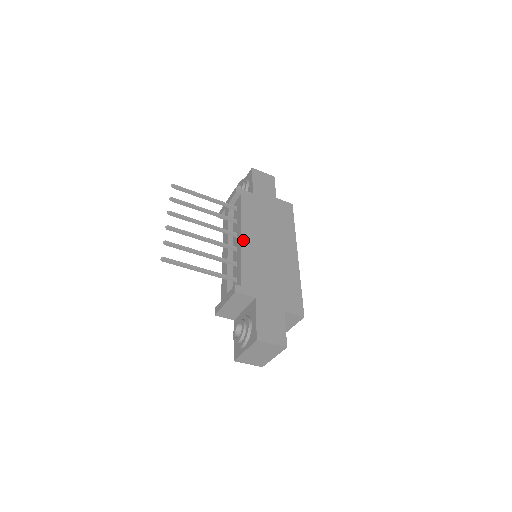
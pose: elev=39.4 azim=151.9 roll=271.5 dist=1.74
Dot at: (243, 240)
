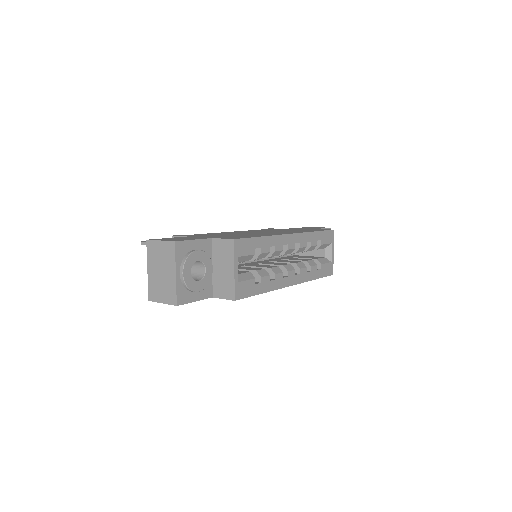
Dot at: occluded
